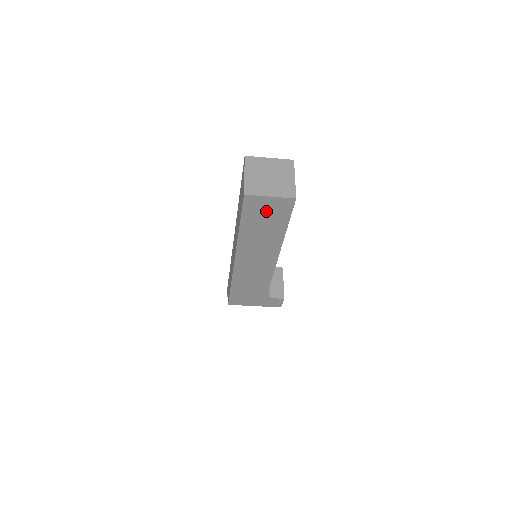
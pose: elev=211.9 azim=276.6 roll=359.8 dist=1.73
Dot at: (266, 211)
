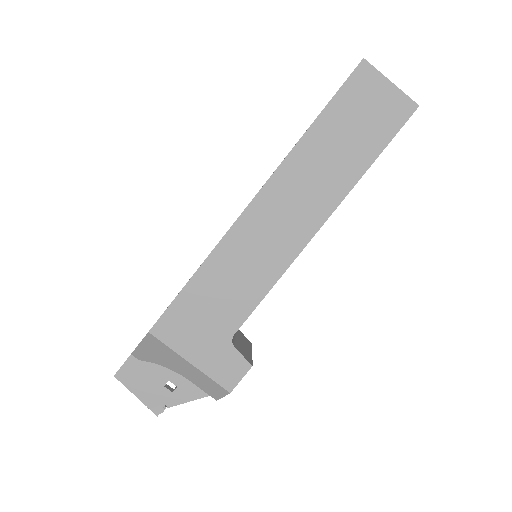
Dot at: (369, 109)
